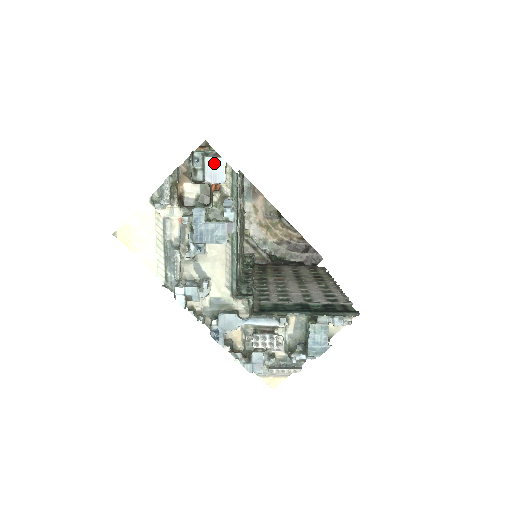
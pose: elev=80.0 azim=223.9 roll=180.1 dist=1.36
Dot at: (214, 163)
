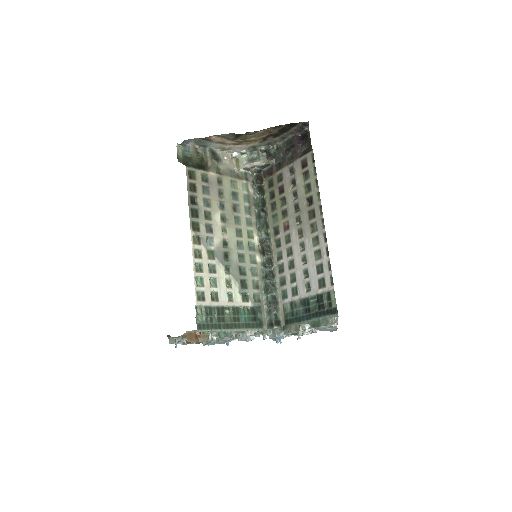
Dot at: occluded
